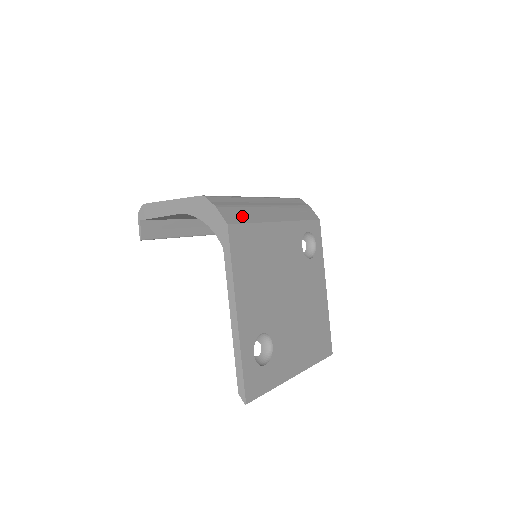
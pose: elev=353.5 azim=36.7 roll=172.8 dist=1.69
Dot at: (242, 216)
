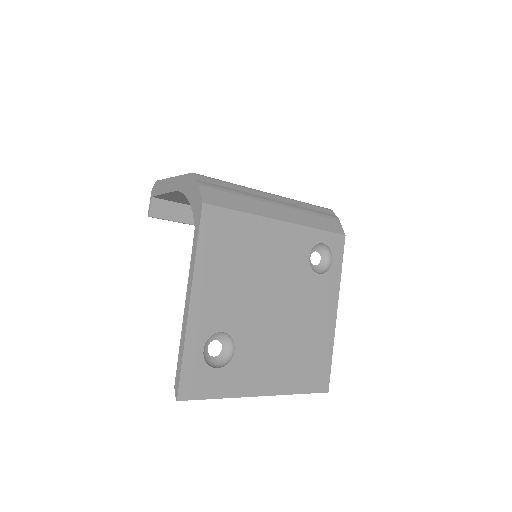
Dot at: (229, 201)
